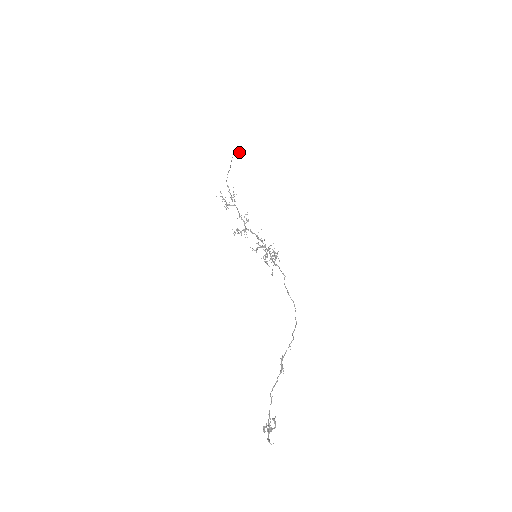
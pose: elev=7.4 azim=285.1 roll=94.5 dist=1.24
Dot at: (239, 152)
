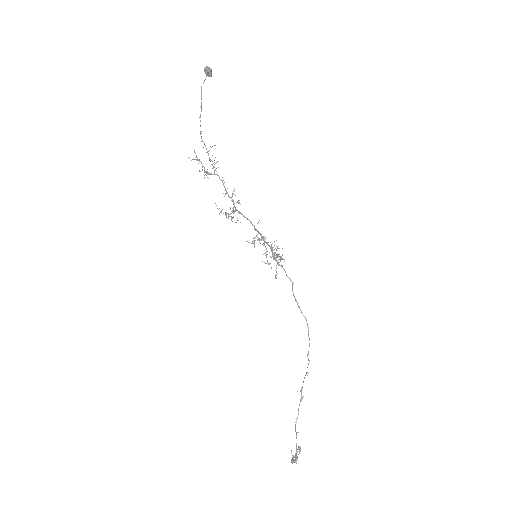
Dot at: (208, 72)
